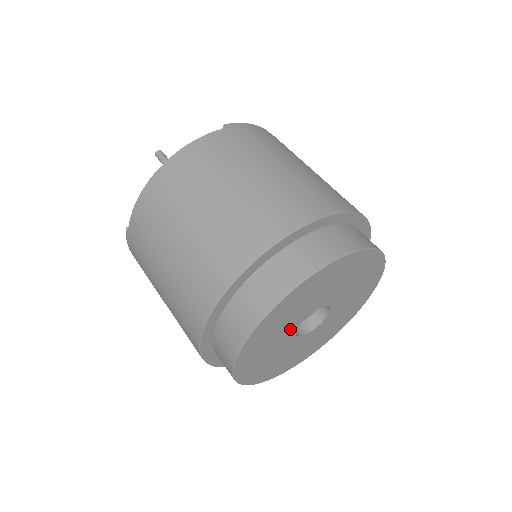
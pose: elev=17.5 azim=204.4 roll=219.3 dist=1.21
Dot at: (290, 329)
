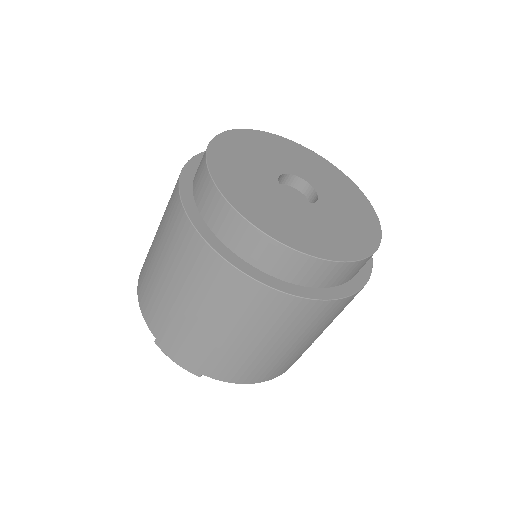
Dot at: (272, 189)
